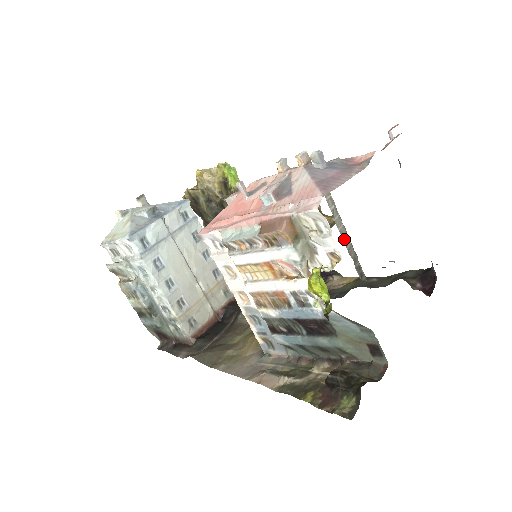
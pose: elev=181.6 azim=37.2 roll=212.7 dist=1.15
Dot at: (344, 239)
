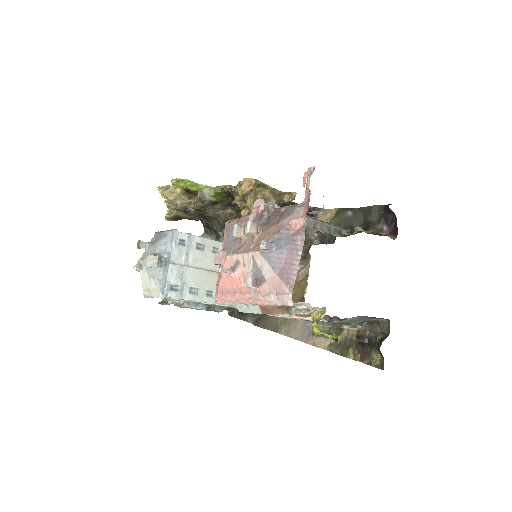
Dot at: (313, 226)
